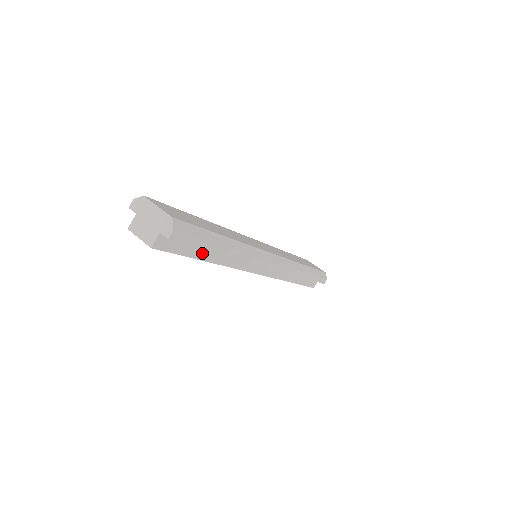
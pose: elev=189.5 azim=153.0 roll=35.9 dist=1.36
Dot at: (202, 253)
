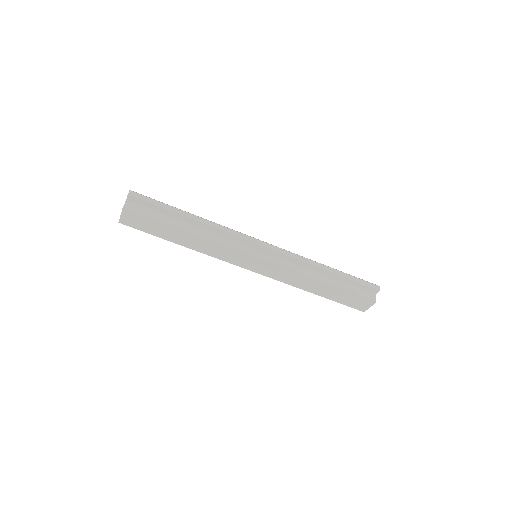
Dot at: (174, 223)
